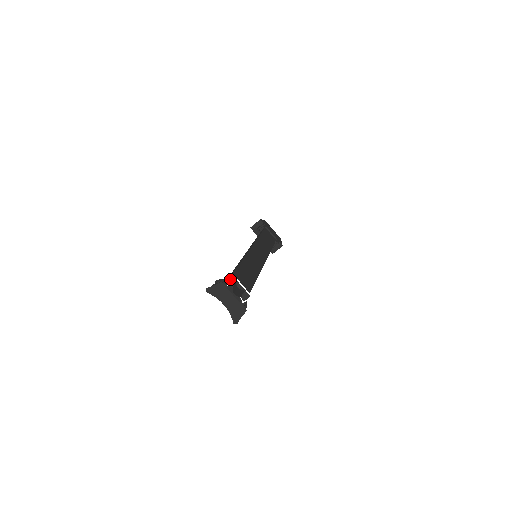
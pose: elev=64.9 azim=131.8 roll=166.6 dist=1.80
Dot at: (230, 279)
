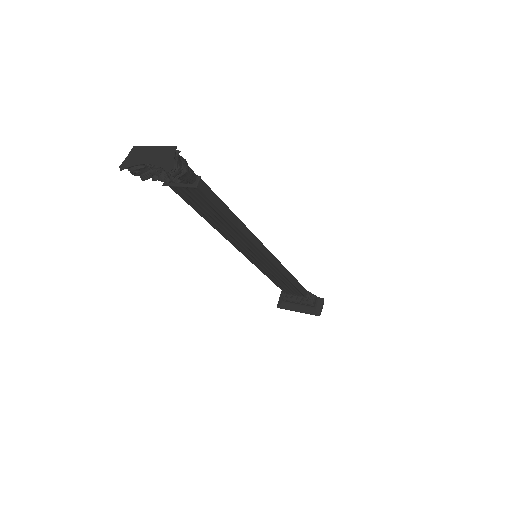
Dot at: occluded
